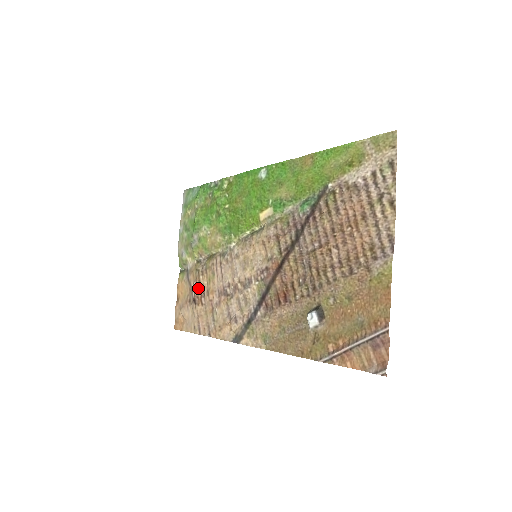
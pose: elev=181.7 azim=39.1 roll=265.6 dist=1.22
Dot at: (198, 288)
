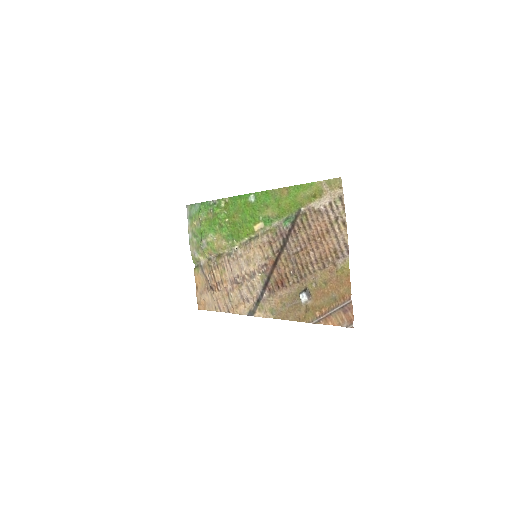
Dot at: (213, 279)
